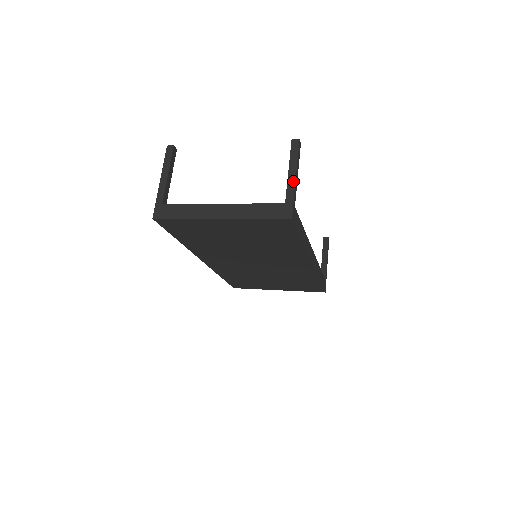
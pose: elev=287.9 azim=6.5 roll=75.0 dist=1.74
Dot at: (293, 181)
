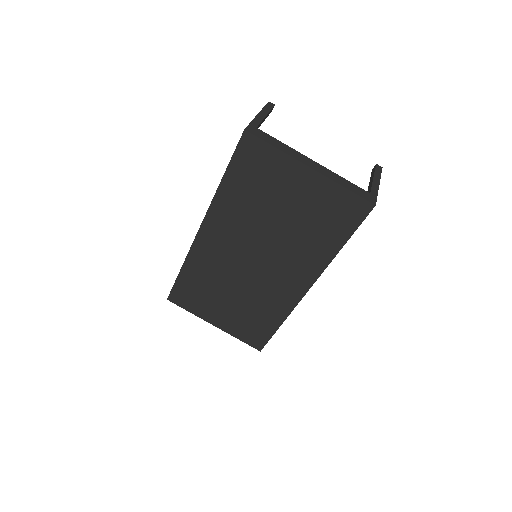
Dot at: (377, 185)
